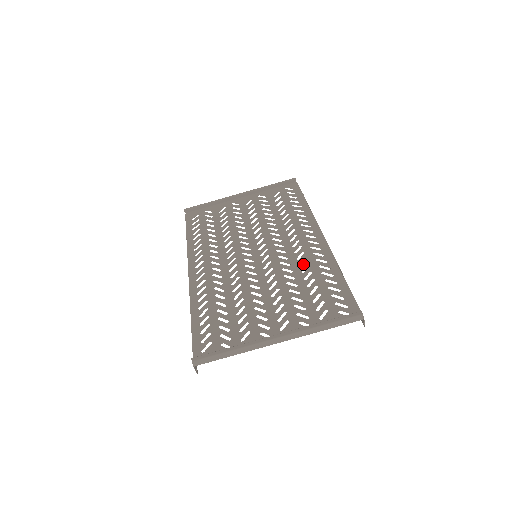
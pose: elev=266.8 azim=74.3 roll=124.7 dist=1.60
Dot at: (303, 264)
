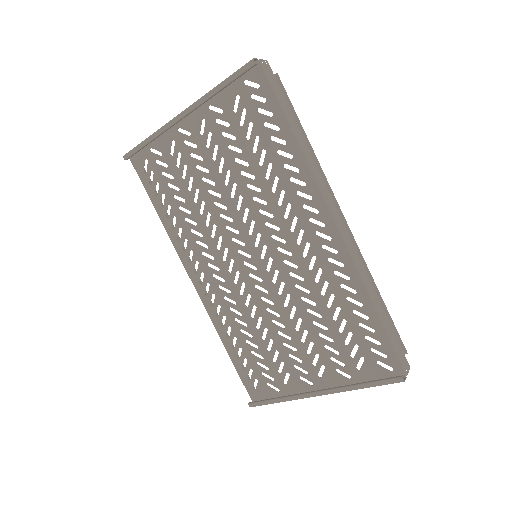
Dot at: (319, 280)
